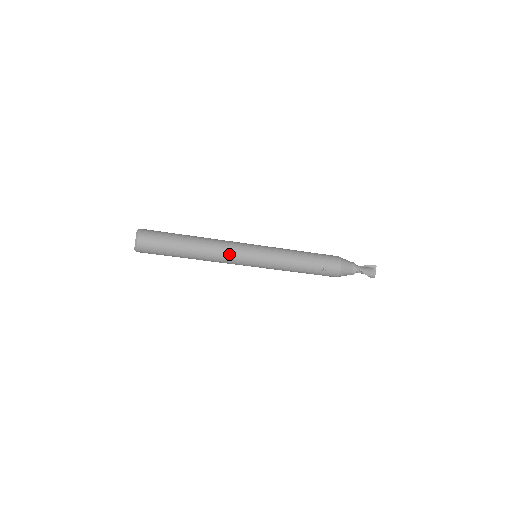
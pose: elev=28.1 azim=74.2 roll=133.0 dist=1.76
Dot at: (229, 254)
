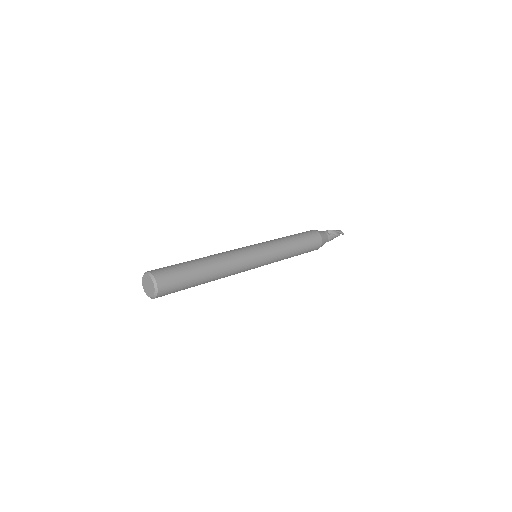
Dot at: occluded
